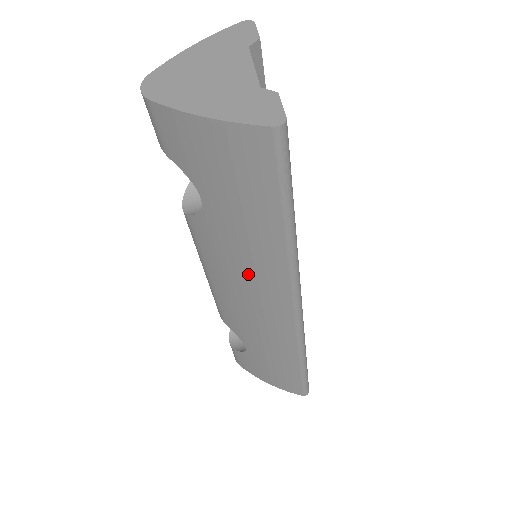
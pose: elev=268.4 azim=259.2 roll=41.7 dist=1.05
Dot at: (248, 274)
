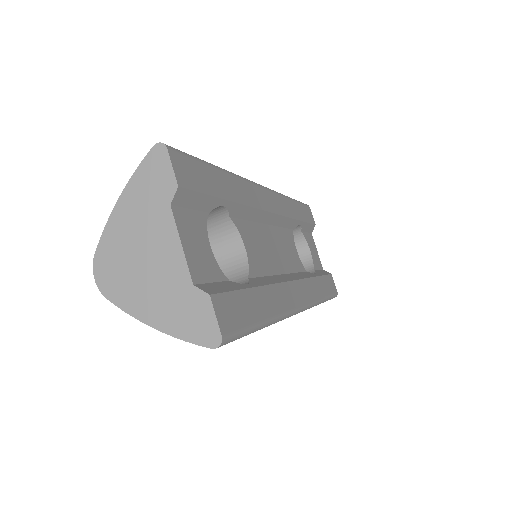
Dot at: occluded
